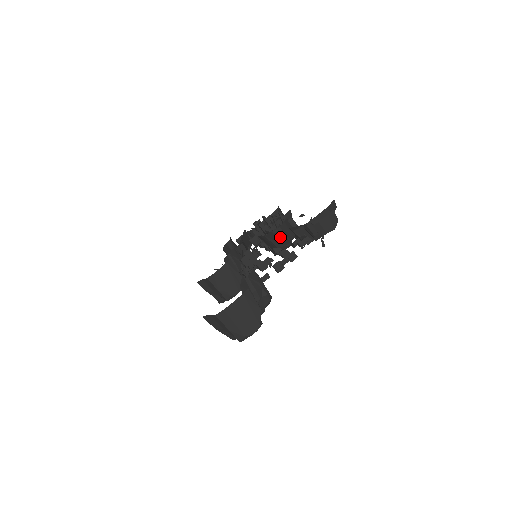
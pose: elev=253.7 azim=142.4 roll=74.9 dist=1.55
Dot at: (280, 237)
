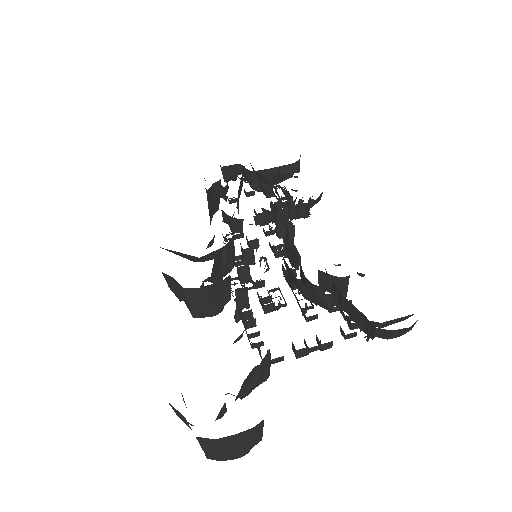
Dot at: (322, 300)
